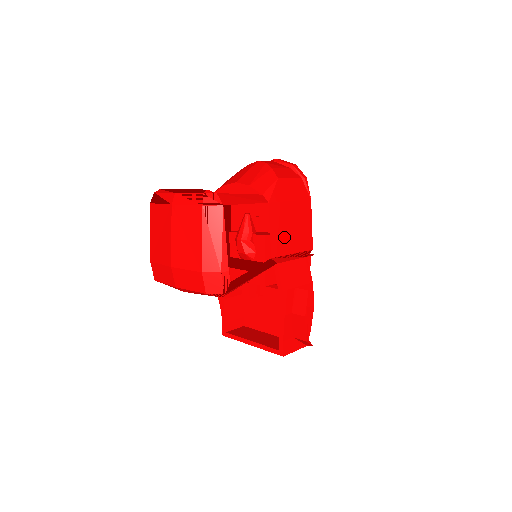
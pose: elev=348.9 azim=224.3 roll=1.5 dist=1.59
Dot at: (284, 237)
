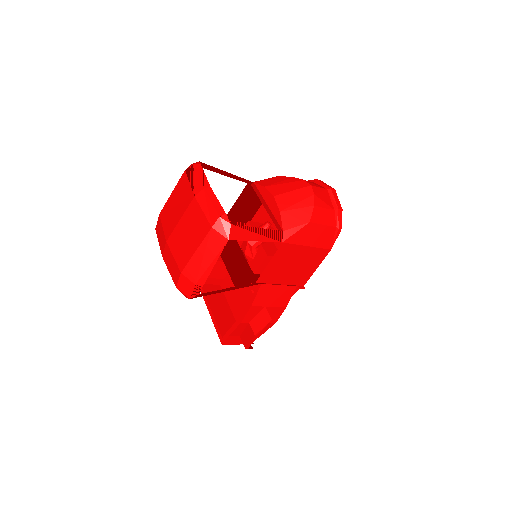
Dot at: (280, 271)
